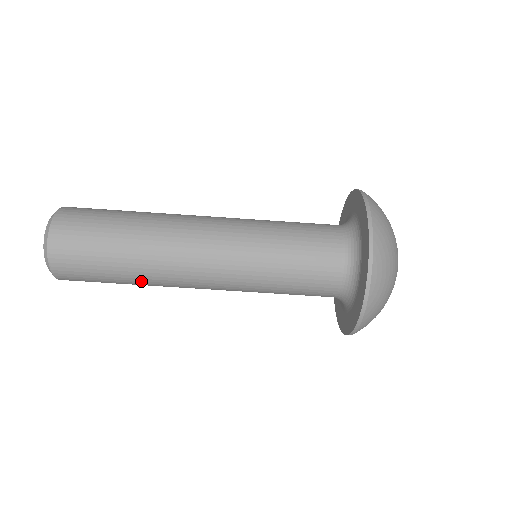
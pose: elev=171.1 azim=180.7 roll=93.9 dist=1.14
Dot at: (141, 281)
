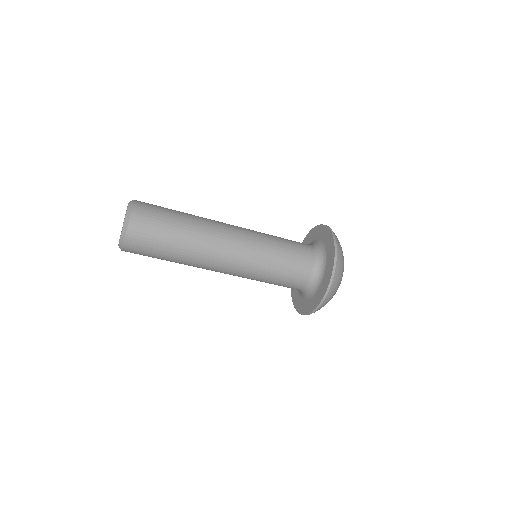
Dot at: occluded
